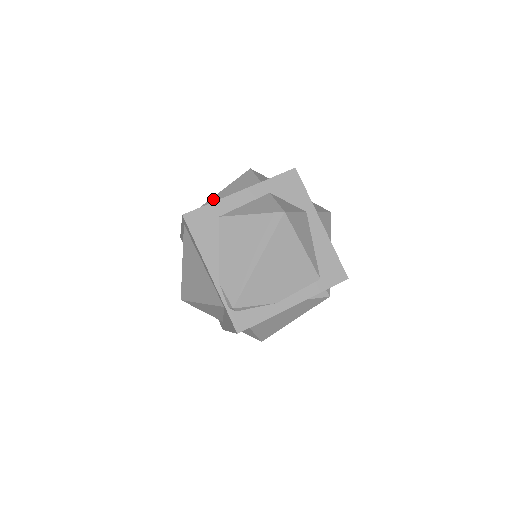
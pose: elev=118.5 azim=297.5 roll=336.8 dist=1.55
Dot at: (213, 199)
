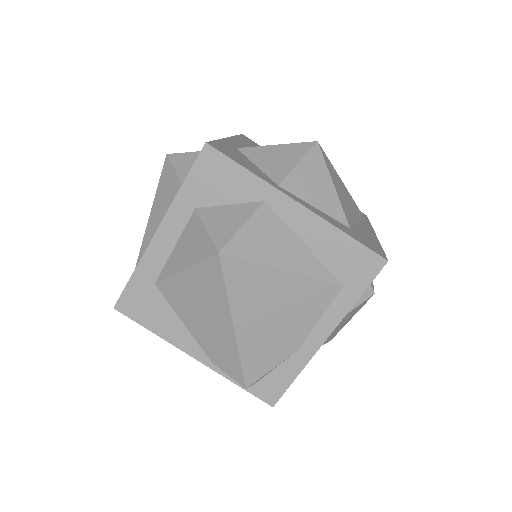
Dot at: (143, 244)
